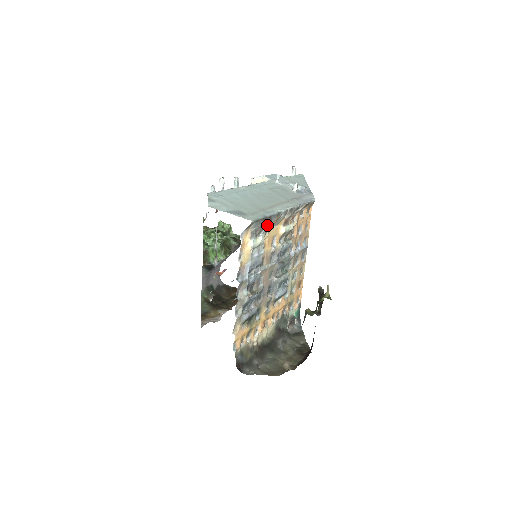
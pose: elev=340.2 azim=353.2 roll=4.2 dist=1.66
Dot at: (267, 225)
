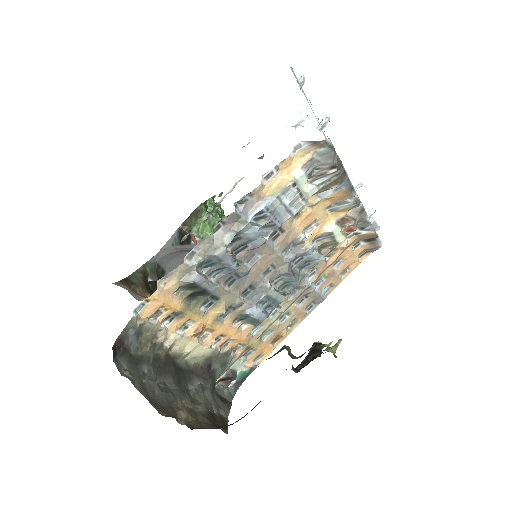
Dot at: (334, 177)
